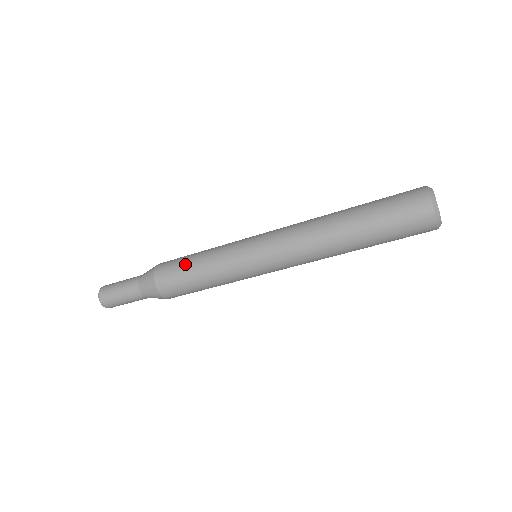
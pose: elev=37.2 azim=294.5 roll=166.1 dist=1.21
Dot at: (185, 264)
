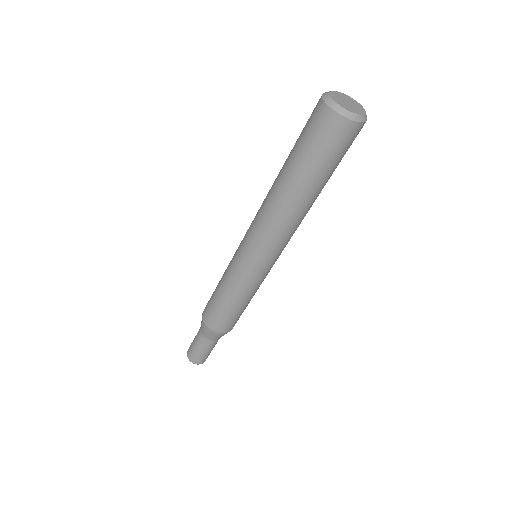
Dot at: occluded
